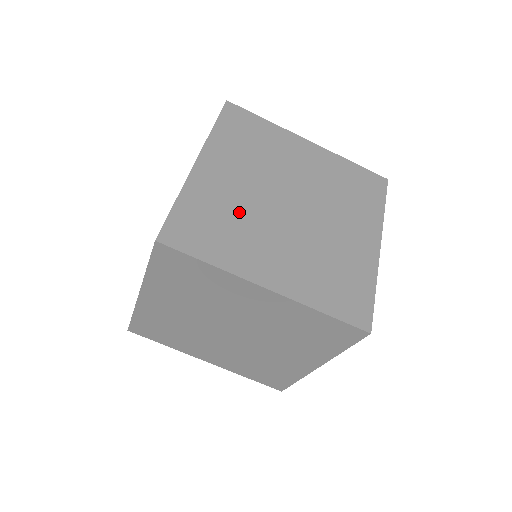
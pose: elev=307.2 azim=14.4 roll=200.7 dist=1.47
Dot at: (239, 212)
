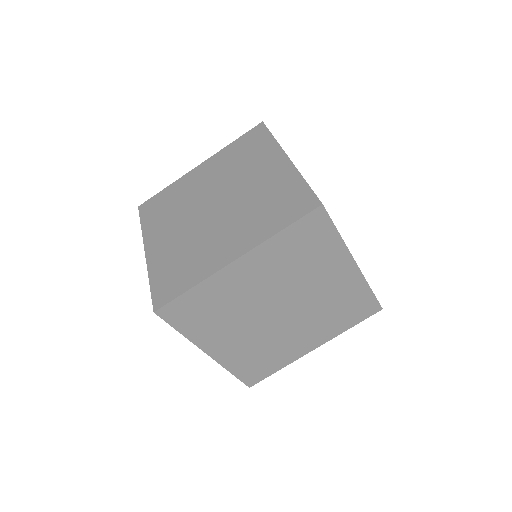
Dot at: (234, 307)
